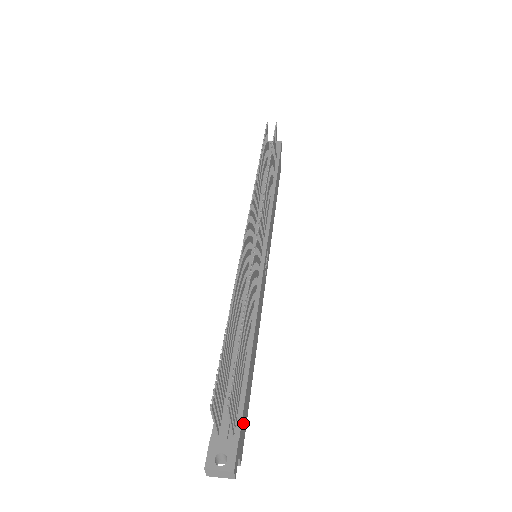
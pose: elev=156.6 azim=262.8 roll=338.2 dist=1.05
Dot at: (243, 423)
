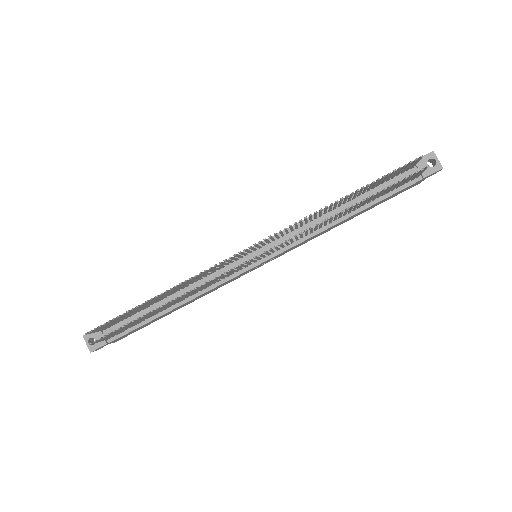
Dot at: (126, 335)
